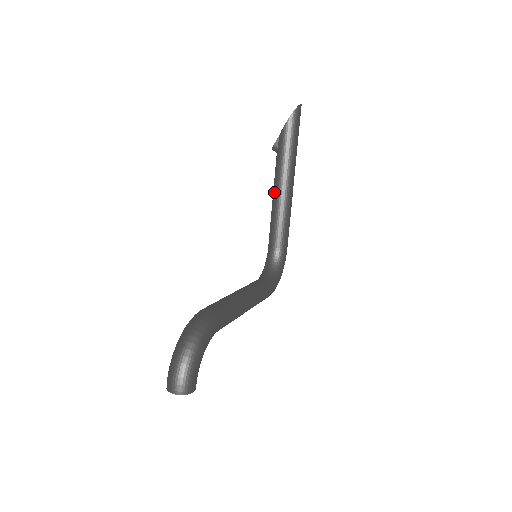
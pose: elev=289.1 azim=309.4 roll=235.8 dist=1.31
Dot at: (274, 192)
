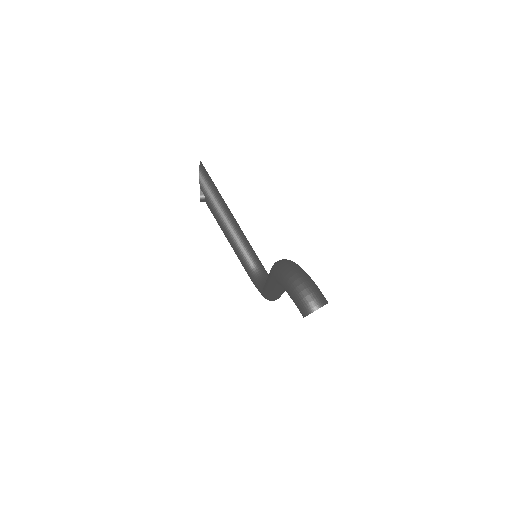
Dot at: (223, 227)
